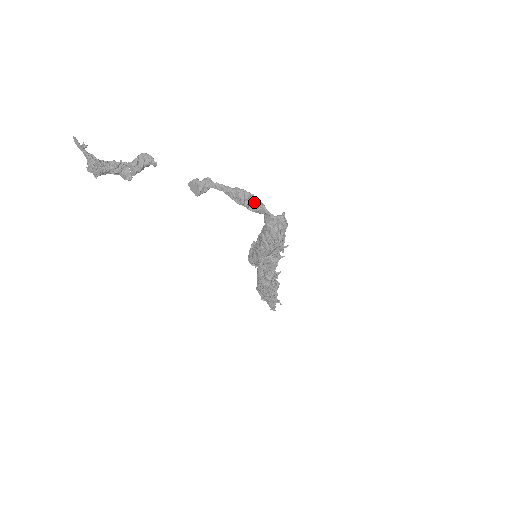
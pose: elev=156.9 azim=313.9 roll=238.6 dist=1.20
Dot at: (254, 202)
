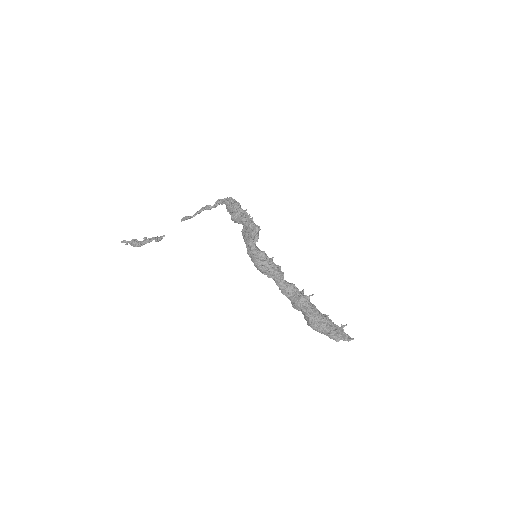
Dot at: (213, 205)
